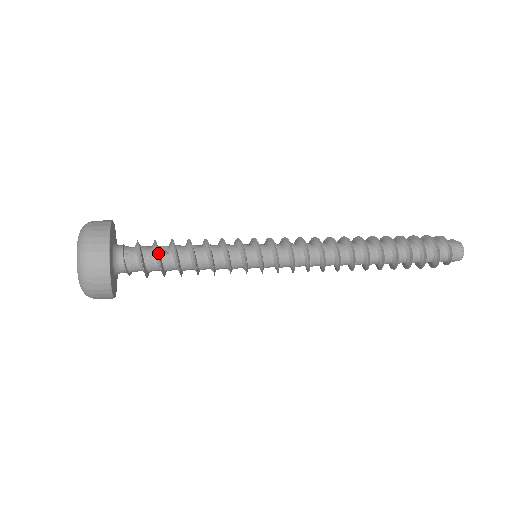
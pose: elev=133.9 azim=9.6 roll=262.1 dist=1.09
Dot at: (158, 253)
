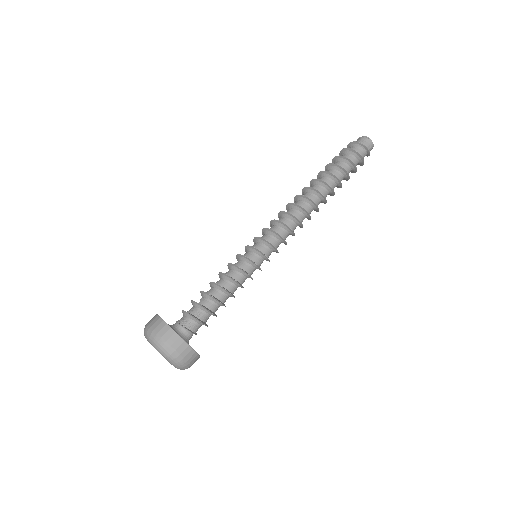
Dot at: (196, 303)
